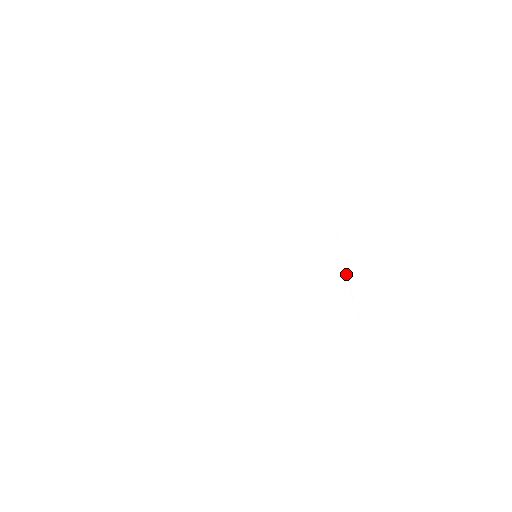
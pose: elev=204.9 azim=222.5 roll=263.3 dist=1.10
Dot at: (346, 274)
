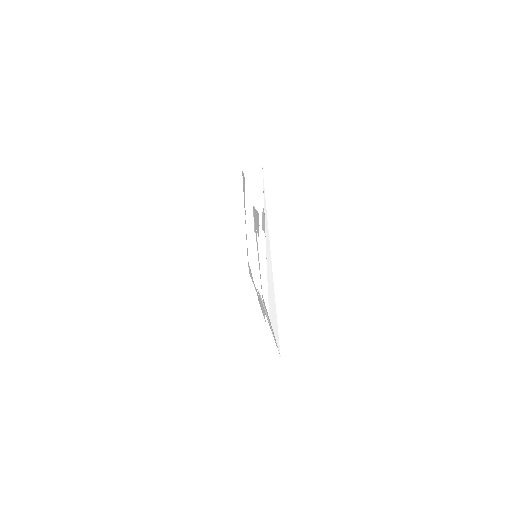
Dot at: (245, 228)
